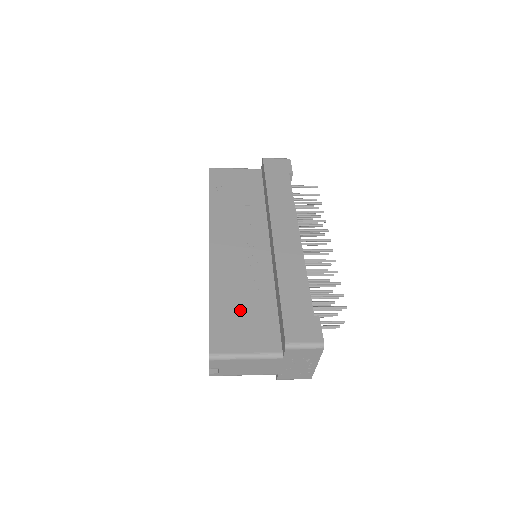
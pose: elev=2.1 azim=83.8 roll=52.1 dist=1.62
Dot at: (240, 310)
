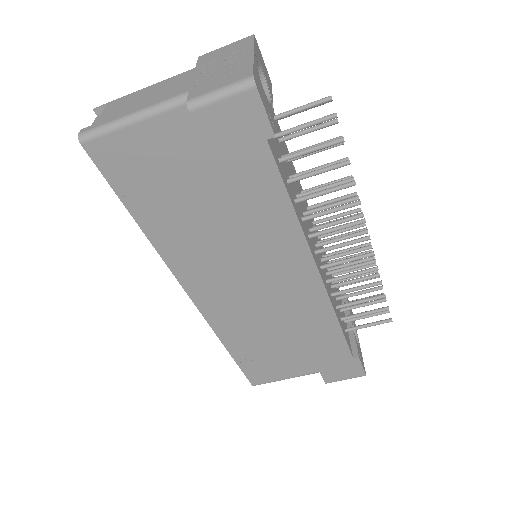
Dot at: occluded
